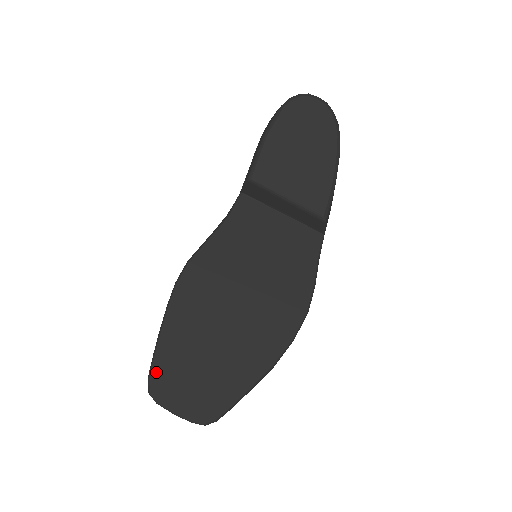
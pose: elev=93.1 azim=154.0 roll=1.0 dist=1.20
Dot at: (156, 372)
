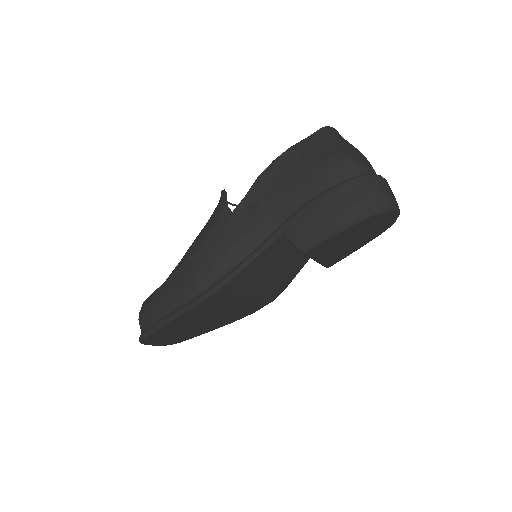
Dot at: (152, 336)
